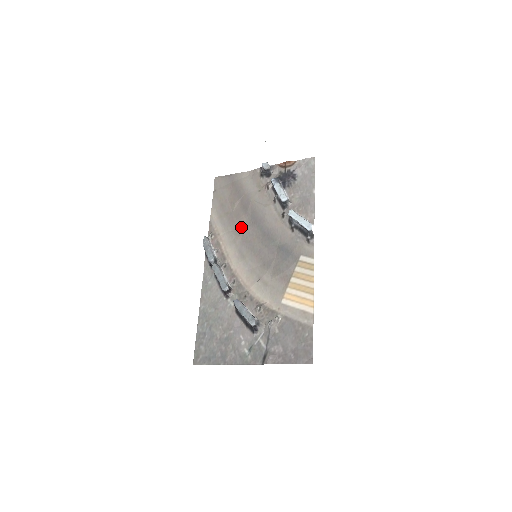
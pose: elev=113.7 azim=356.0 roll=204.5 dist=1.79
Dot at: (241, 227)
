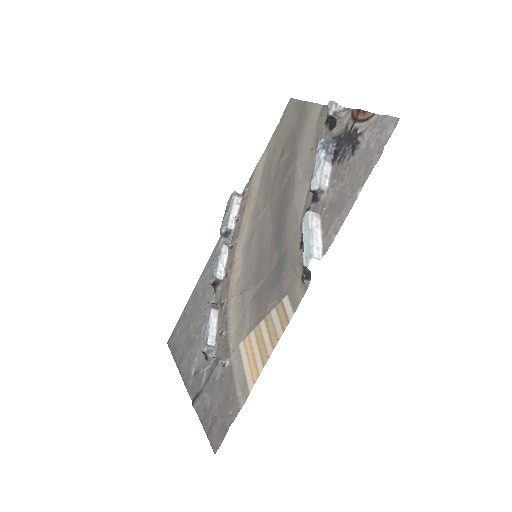
Dot at: (270, 199)
